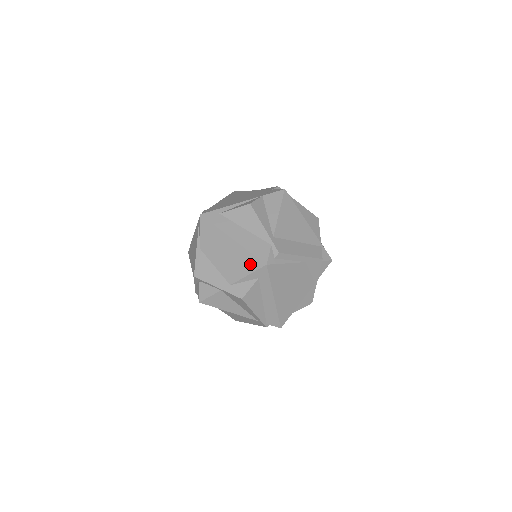
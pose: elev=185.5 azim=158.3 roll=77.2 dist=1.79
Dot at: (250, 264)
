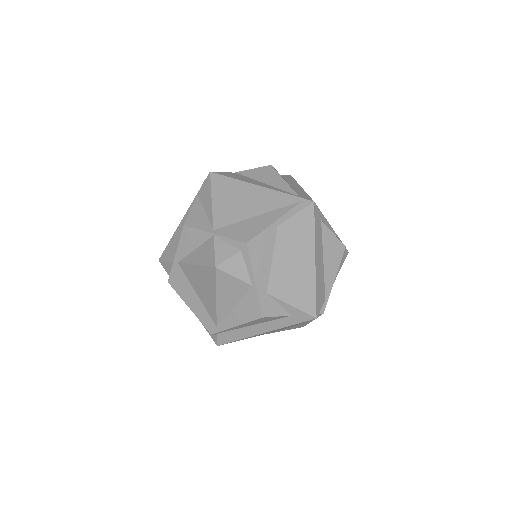
Dot at: (305, 300)
